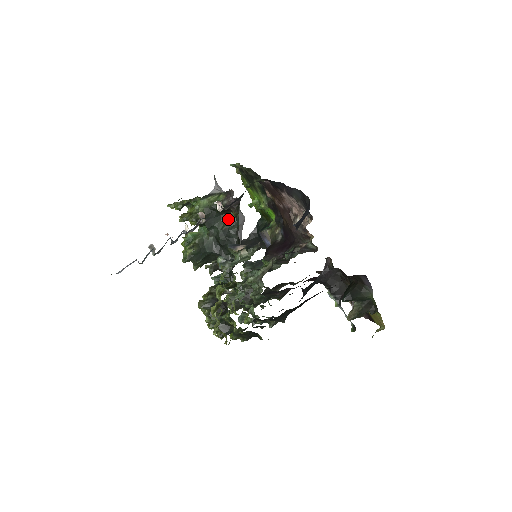
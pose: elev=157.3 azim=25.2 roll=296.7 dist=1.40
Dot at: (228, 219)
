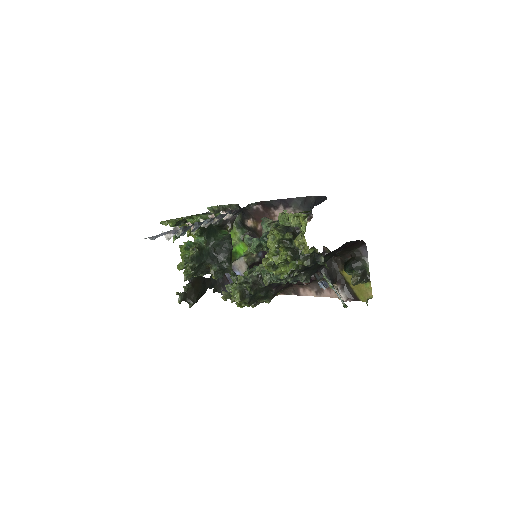
Dot at: (222, 234)
